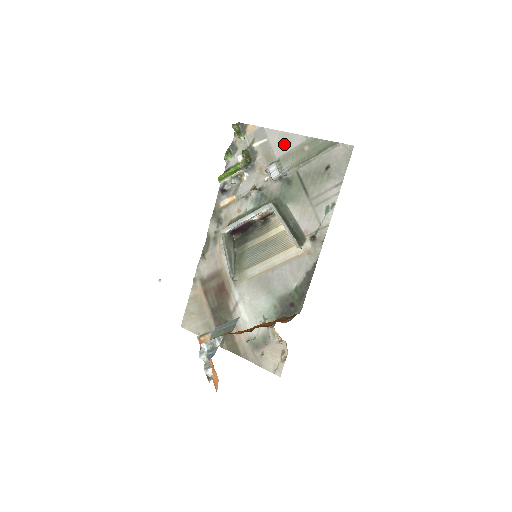
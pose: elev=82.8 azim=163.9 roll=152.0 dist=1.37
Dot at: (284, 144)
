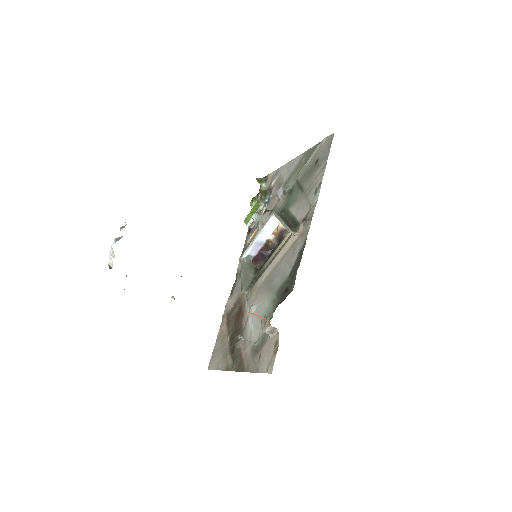
Dot at: (289, 169)
